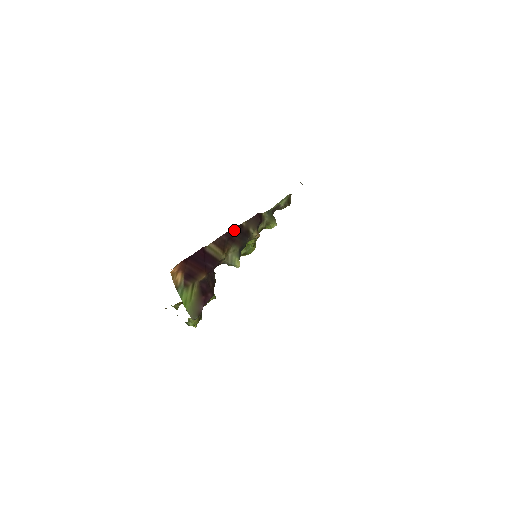
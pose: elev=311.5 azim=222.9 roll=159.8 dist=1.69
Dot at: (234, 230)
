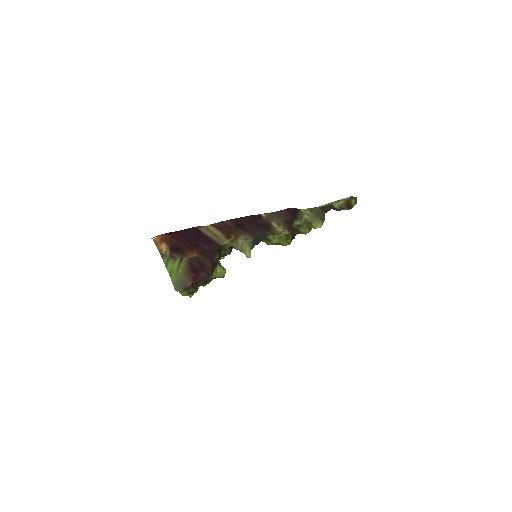
Dot at: (246, 219)
